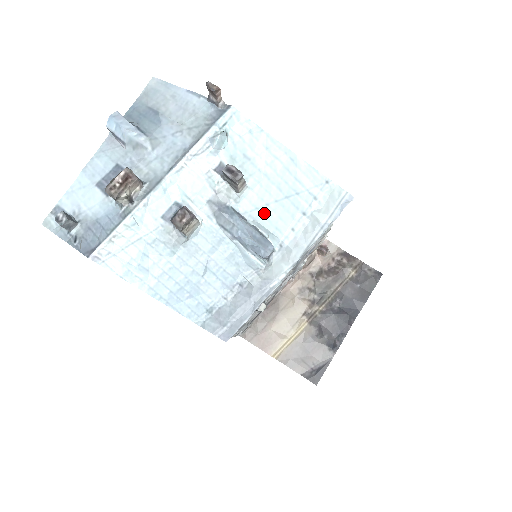
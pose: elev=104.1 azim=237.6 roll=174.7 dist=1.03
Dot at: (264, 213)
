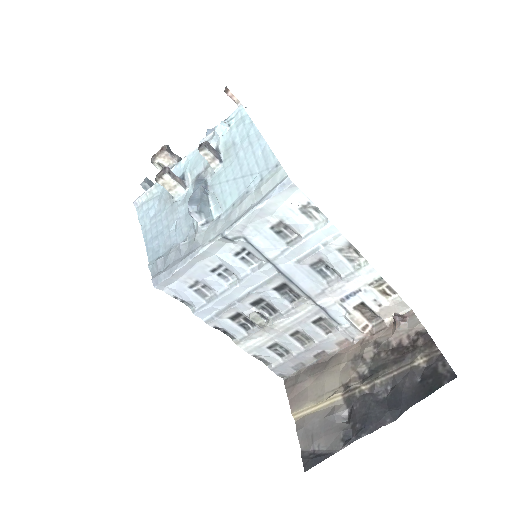
Dot at: (222, 188)
